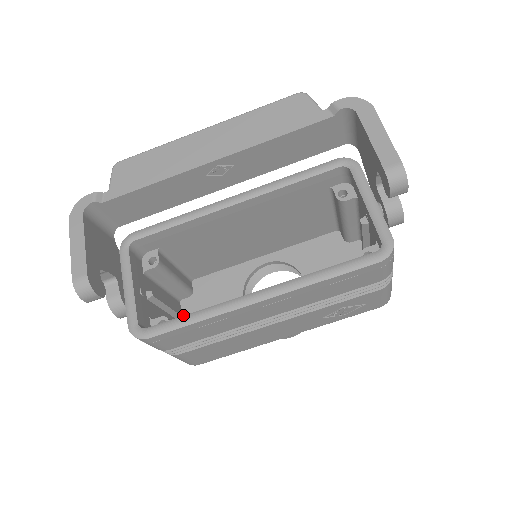
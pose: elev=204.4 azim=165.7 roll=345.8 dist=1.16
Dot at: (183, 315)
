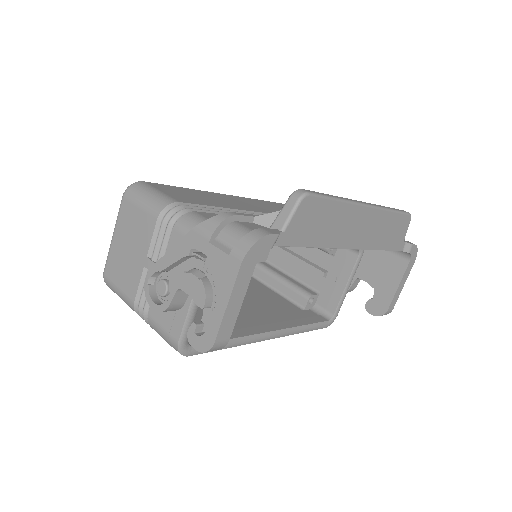
Dot at: occluded
